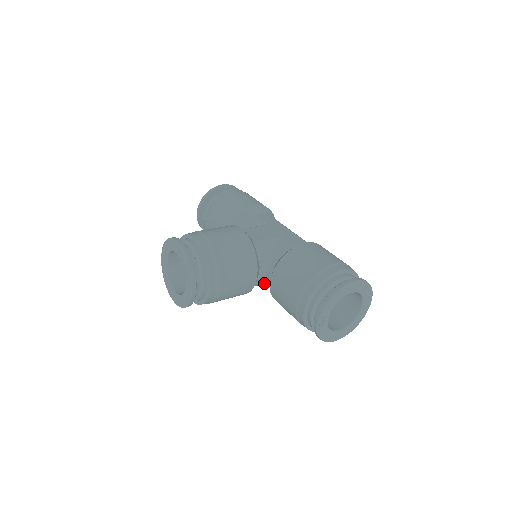
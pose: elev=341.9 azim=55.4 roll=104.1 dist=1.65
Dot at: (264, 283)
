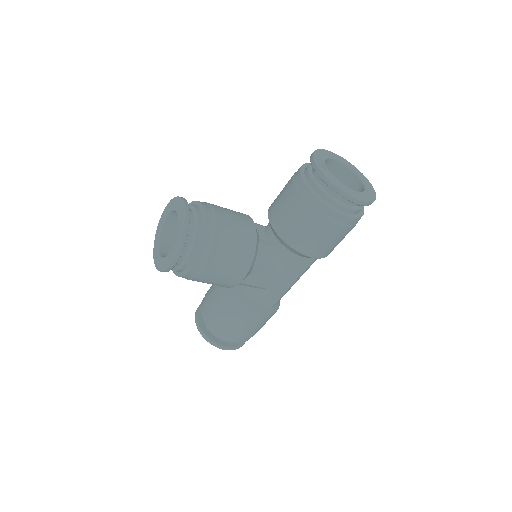
Dot at: (272, 256)
